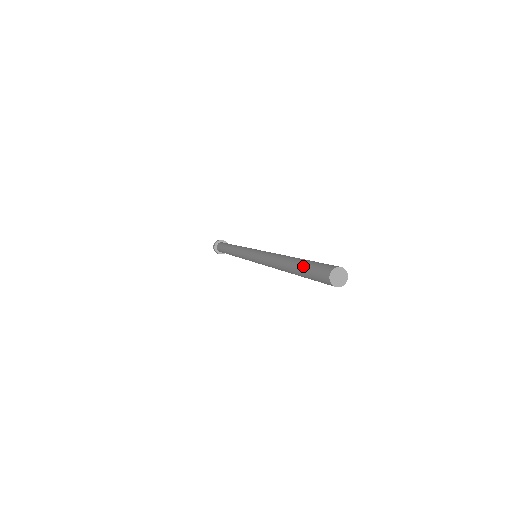
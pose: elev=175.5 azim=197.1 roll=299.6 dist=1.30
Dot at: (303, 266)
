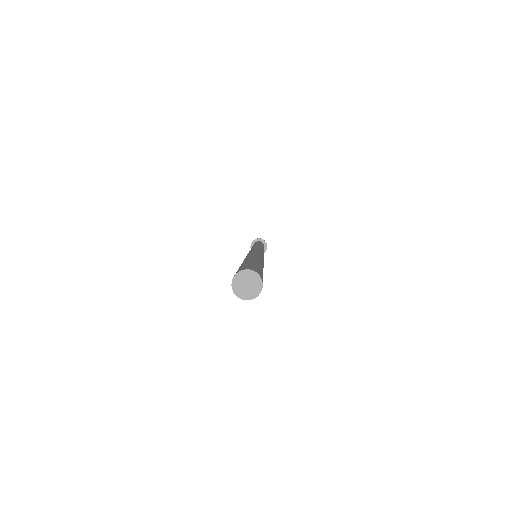
Dot at: (242, 263)
